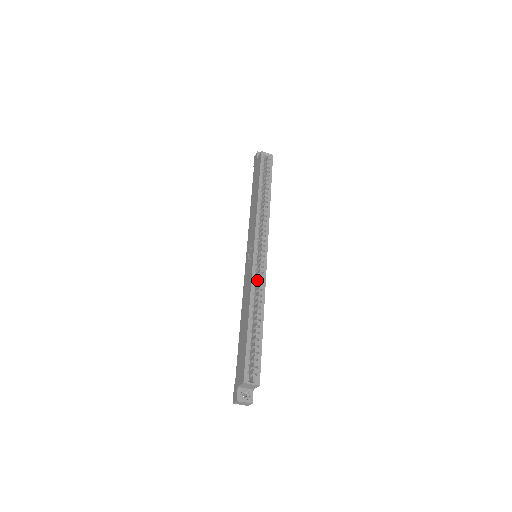
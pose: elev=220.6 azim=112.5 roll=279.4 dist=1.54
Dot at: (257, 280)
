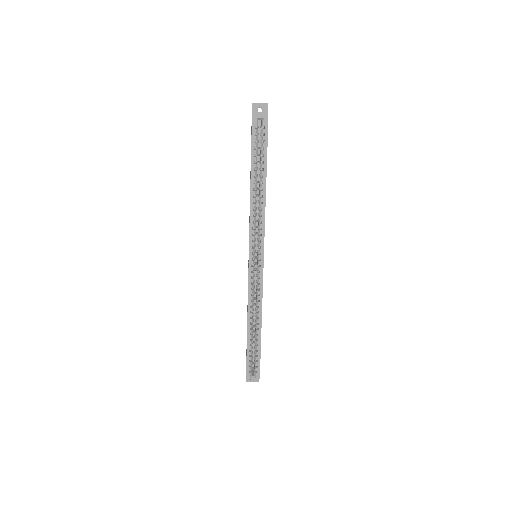
Dot at: occluded
